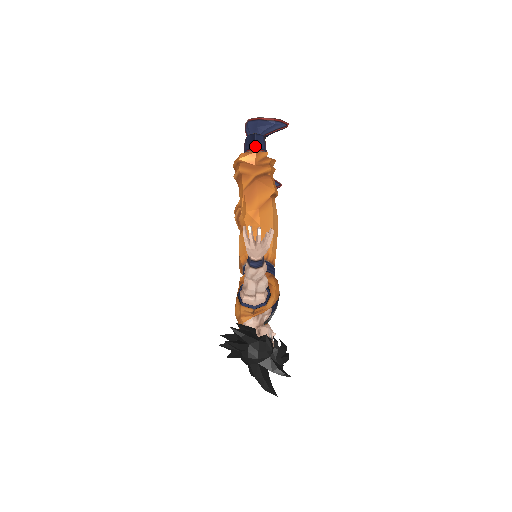
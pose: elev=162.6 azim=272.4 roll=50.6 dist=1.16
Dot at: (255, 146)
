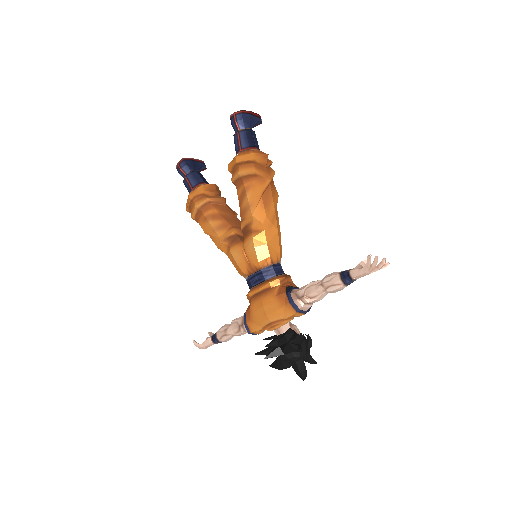
Dot at: (255, 144)
